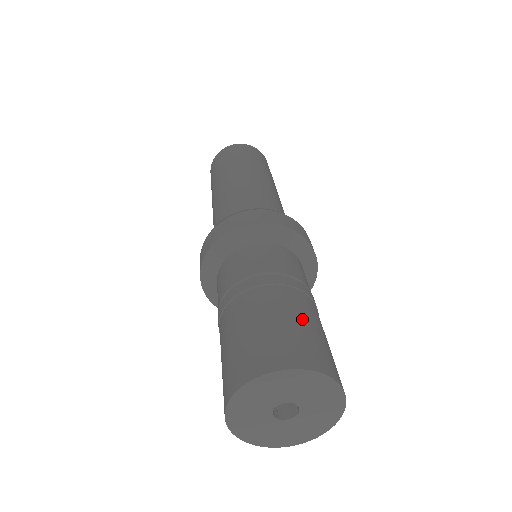
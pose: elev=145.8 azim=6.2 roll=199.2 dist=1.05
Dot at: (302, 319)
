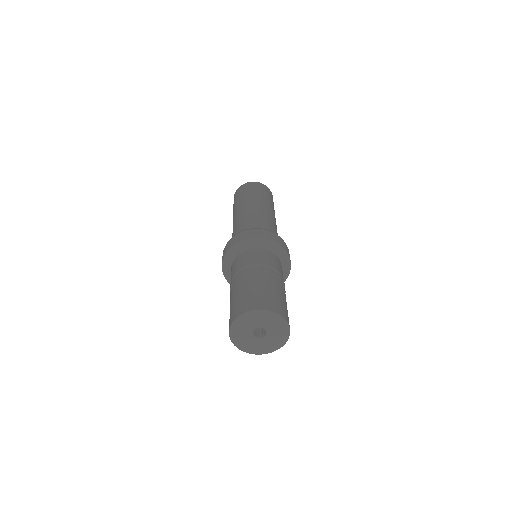
Dot at: (285, 299)
